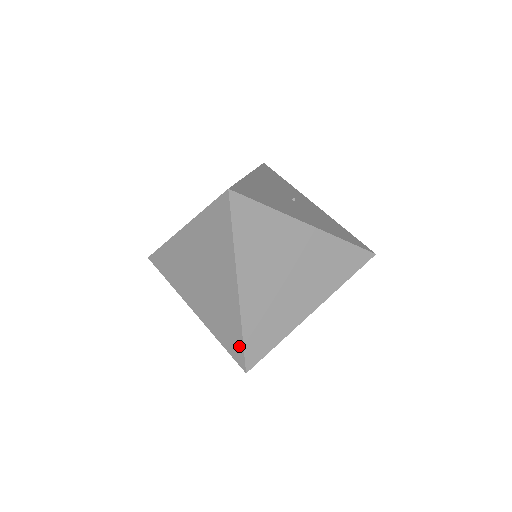
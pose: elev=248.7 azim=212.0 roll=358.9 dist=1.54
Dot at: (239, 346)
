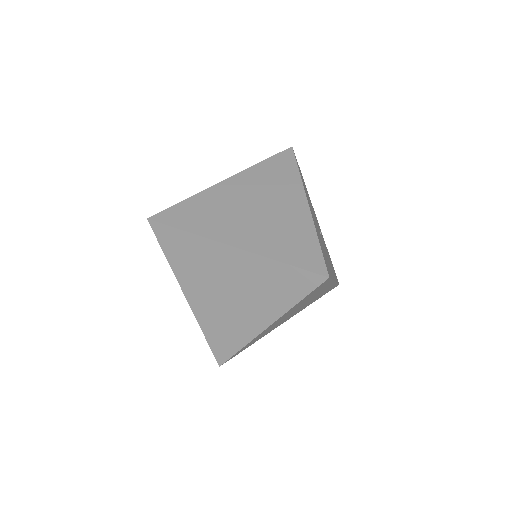
Dot at: (229, 352)
